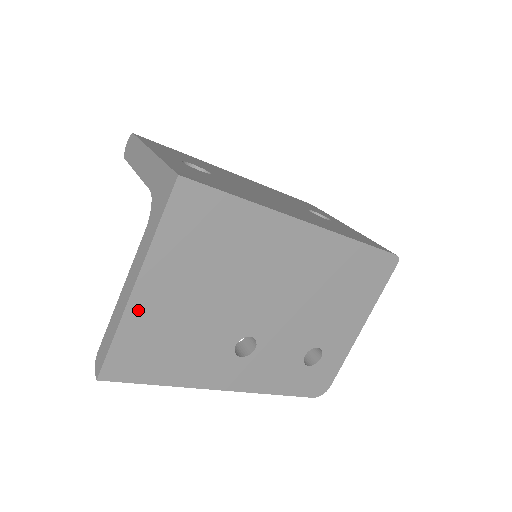
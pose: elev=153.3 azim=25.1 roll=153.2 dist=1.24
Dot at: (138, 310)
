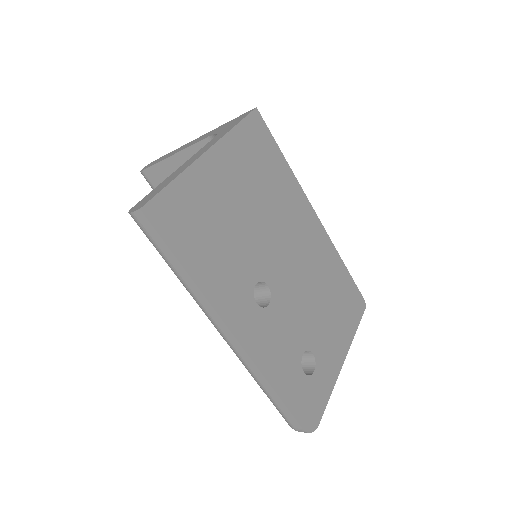
Dot at: (201, 173)
